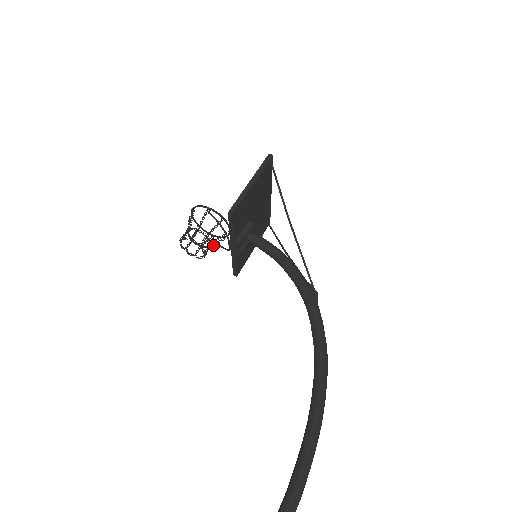
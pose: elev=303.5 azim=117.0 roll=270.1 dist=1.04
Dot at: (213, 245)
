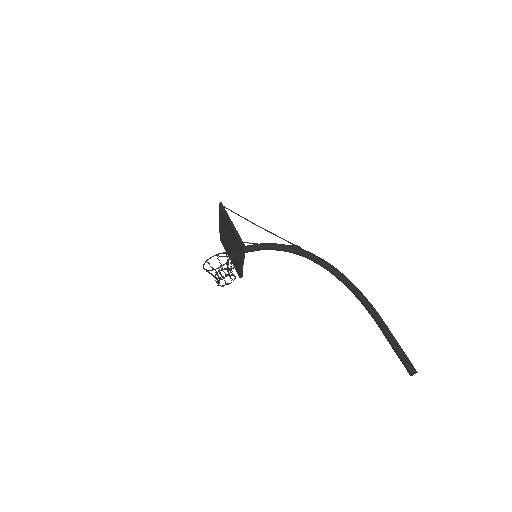
Dot at: (228, 271)
